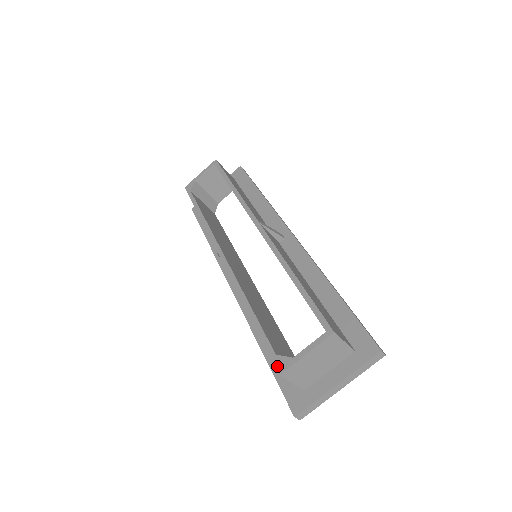
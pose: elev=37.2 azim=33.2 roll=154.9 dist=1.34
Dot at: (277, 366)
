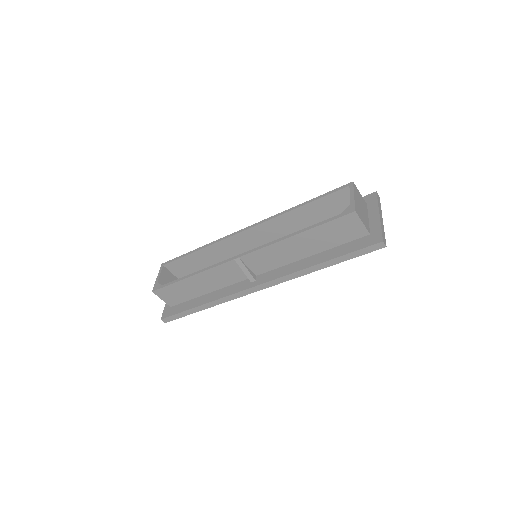
Dot at: (349, 213)
